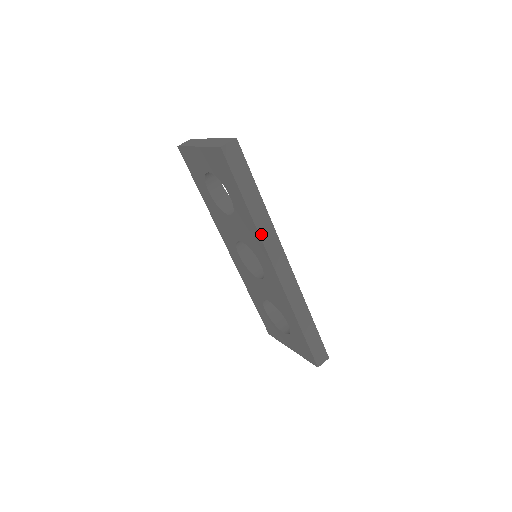
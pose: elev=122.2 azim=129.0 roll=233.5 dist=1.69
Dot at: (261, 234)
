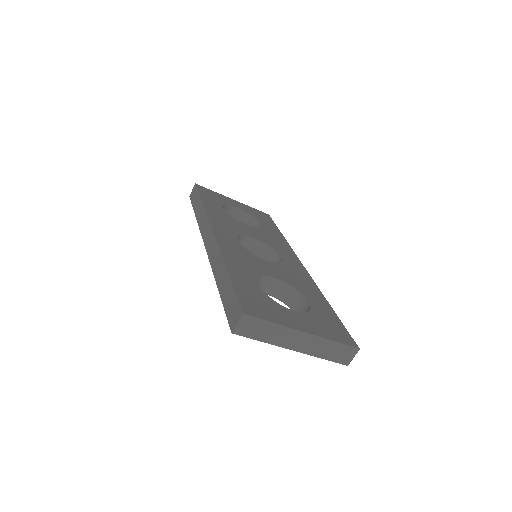
Dot at: occluded
